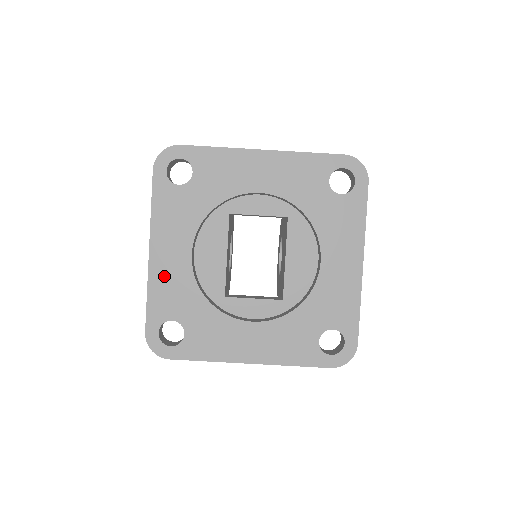
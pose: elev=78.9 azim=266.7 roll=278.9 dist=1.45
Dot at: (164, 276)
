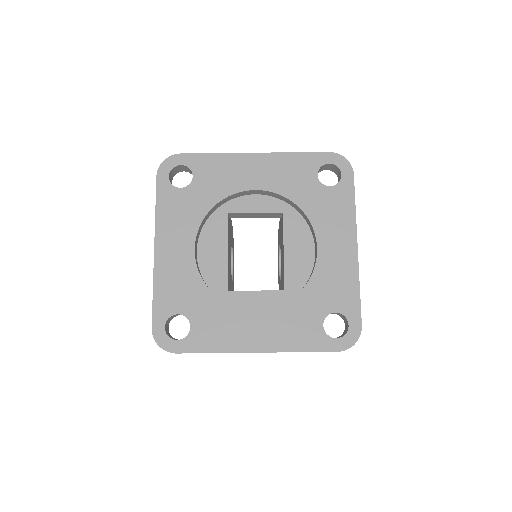
Dot at: (169, 272)
